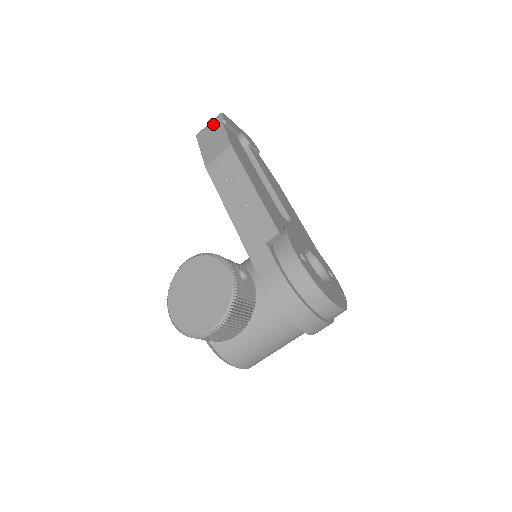
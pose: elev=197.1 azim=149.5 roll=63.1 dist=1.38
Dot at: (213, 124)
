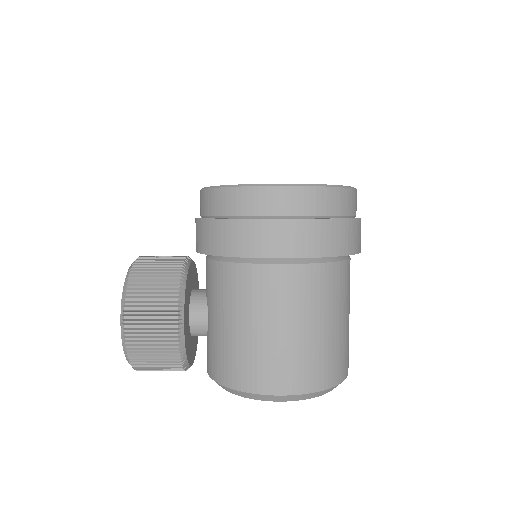
Dot at: occluded
